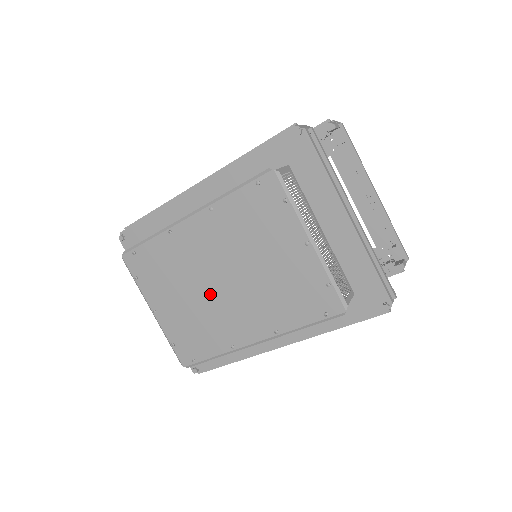
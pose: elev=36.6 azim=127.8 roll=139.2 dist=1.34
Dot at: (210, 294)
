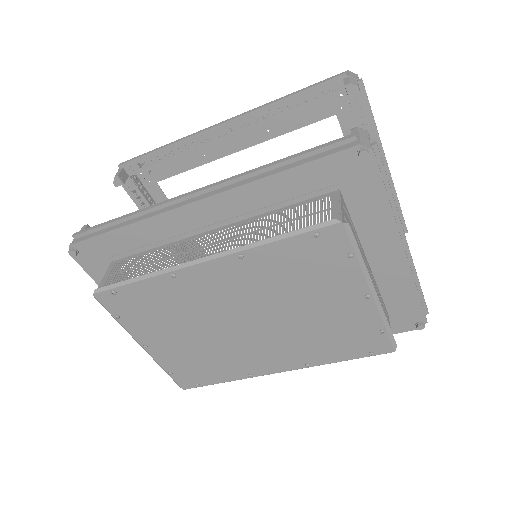
Dot at: (227, 334)
